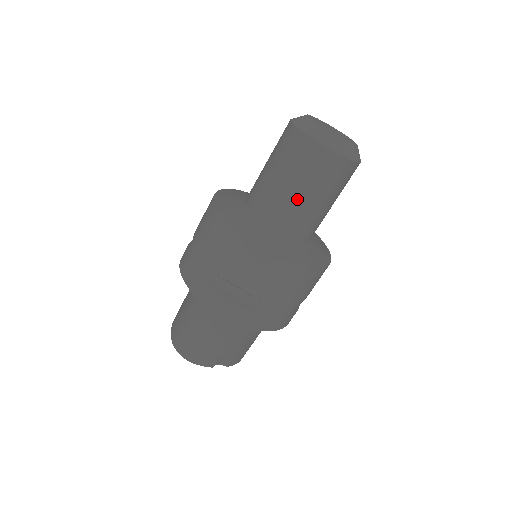
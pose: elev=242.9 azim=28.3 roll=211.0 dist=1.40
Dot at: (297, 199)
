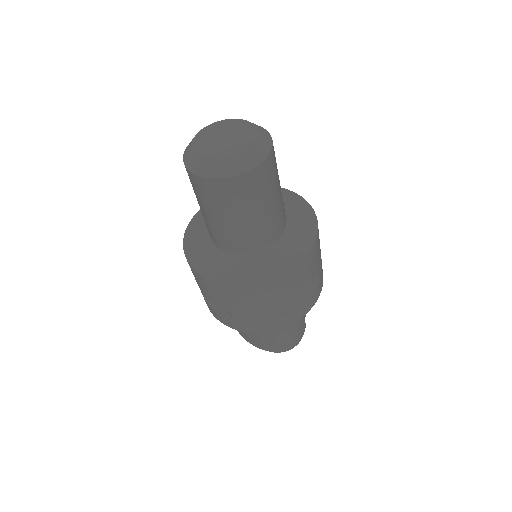
Dot at: (270, 211)
